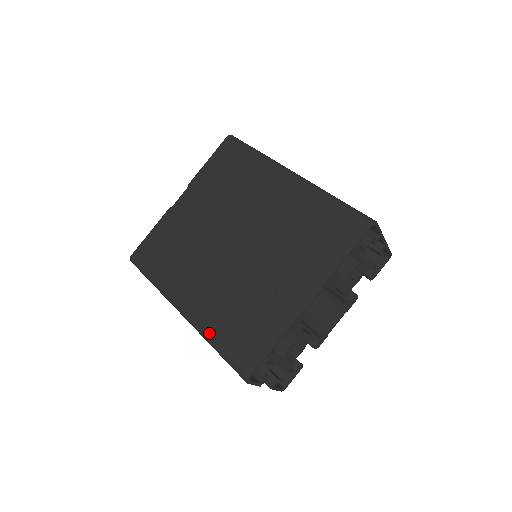
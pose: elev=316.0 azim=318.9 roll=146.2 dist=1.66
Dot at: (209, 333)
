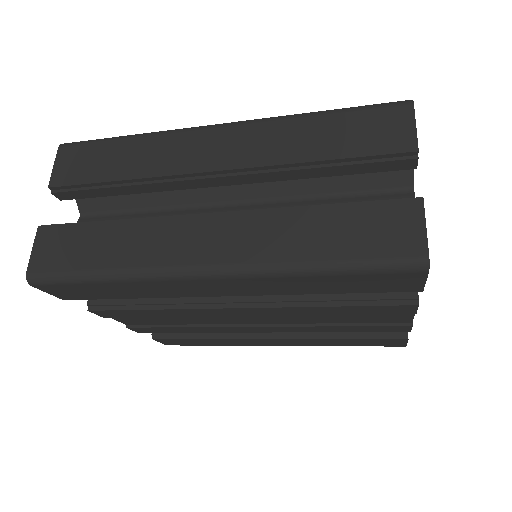
Dot at: occluded
